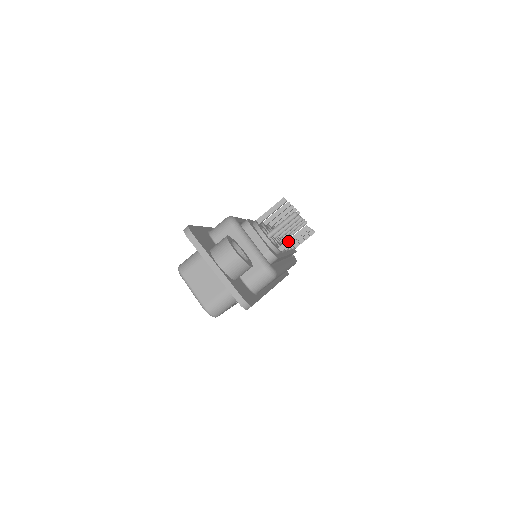
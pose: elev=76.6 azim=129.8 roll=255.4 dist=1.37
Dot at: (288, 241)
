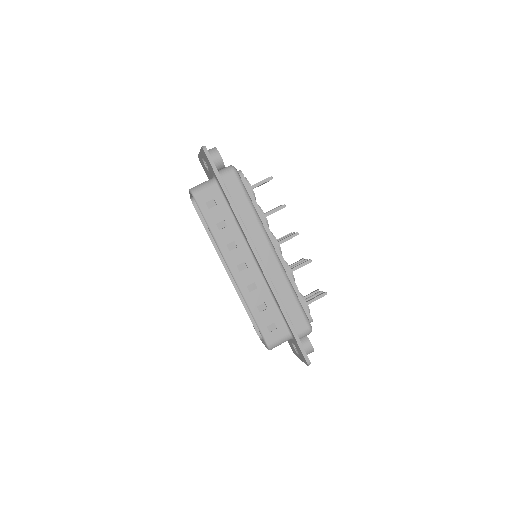
Dot at: (258, 183)
